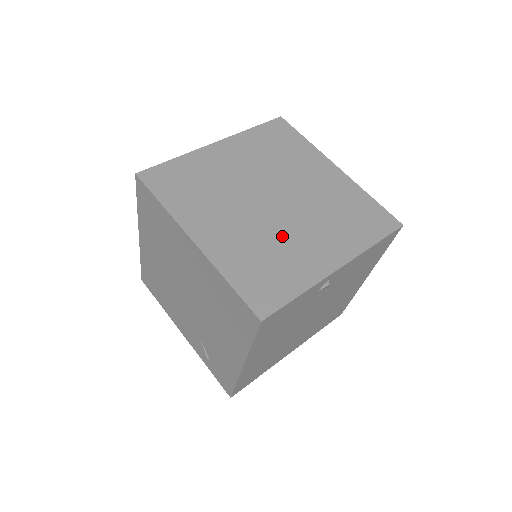
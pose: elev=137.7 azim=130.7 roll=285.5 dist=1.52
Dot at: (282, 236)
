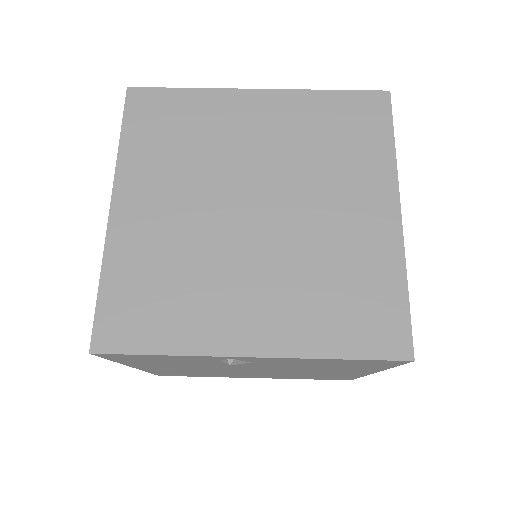
Dot at: (218, 264)
